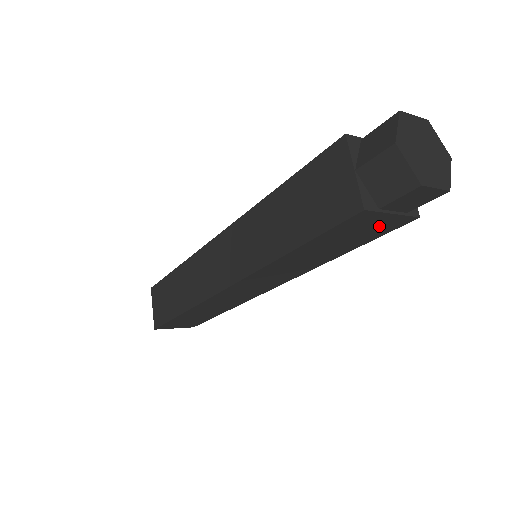
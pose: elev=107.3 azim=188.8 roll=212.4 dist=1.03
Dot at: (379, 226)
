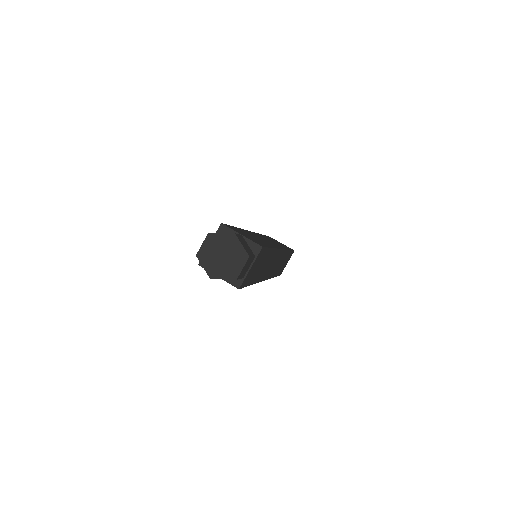
Dot at: (257, 262)
